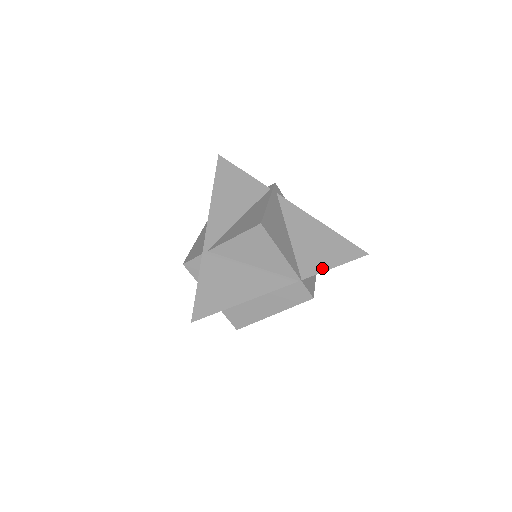
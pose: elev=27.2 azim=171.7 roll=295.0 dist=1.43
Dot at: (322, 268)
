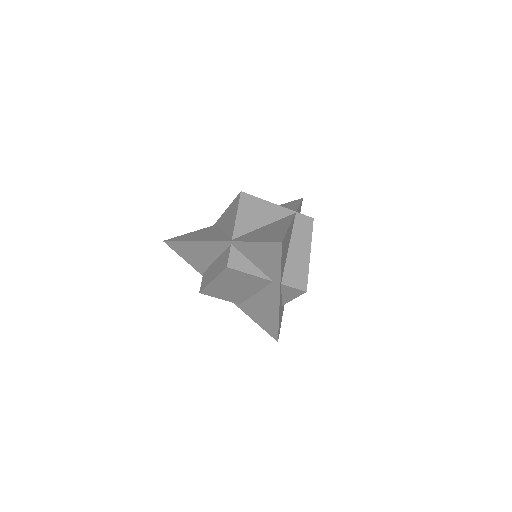
Dot at: (295, 208)
